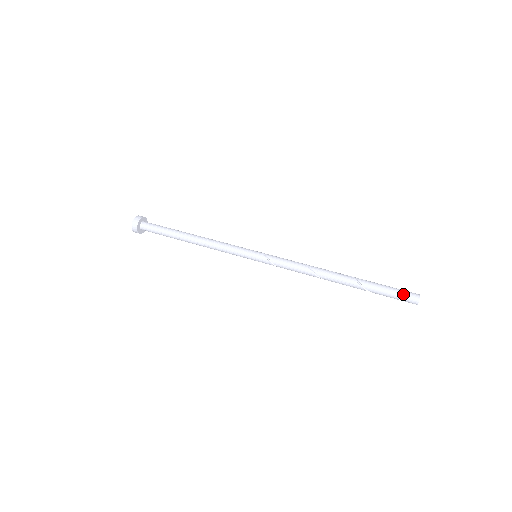
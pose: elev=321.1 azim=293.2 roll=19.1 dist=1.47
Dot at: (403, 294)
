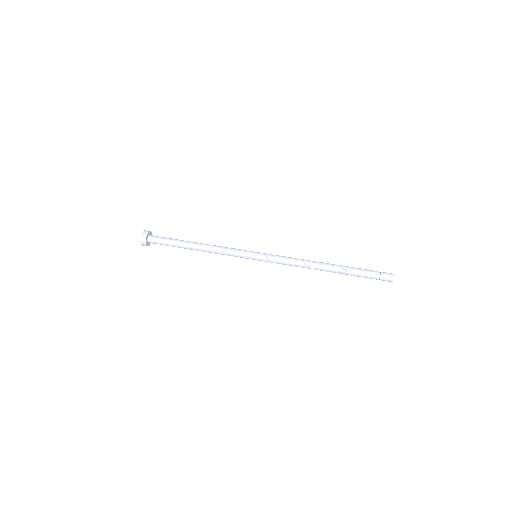
Dot at: (380, 275)
